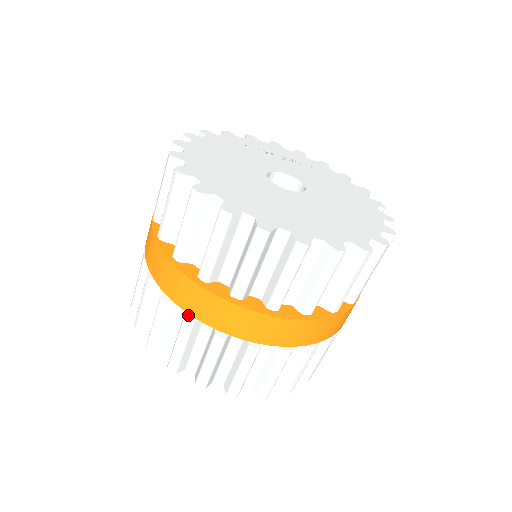
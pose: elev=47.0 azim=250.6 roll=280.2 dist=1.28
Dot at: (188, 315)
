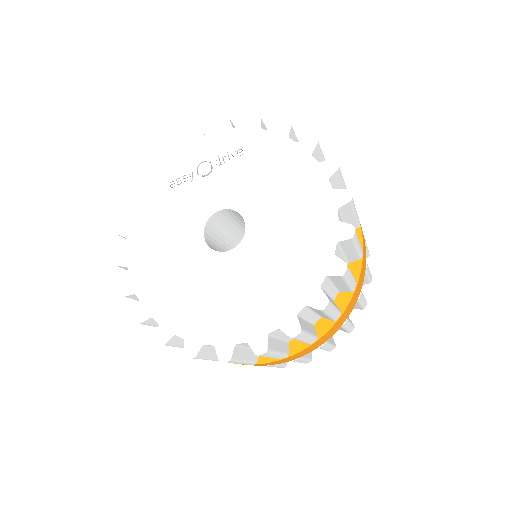
Dot at: occluded
